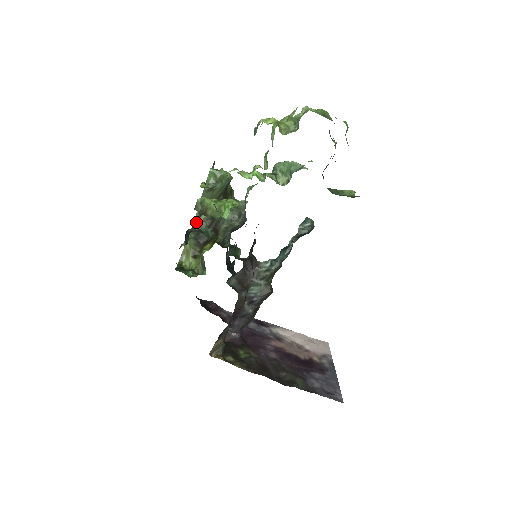
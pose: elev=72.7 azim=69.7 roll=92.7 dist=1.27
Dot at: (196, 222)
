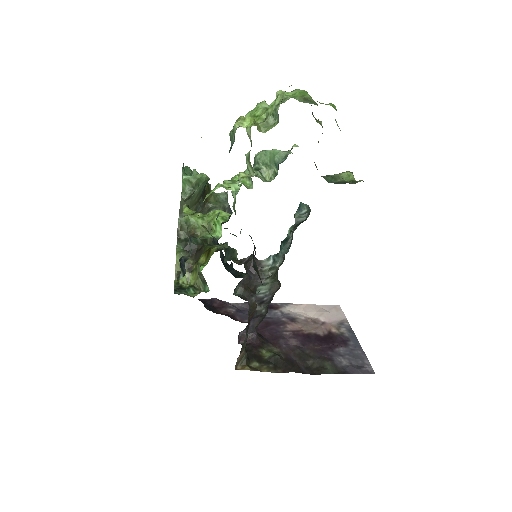
Dot at: (180, 231)
